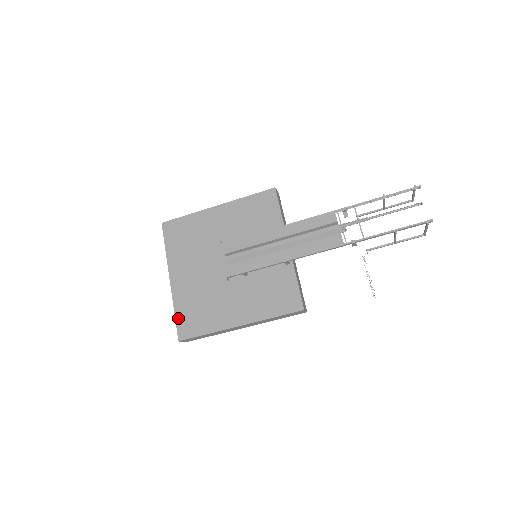
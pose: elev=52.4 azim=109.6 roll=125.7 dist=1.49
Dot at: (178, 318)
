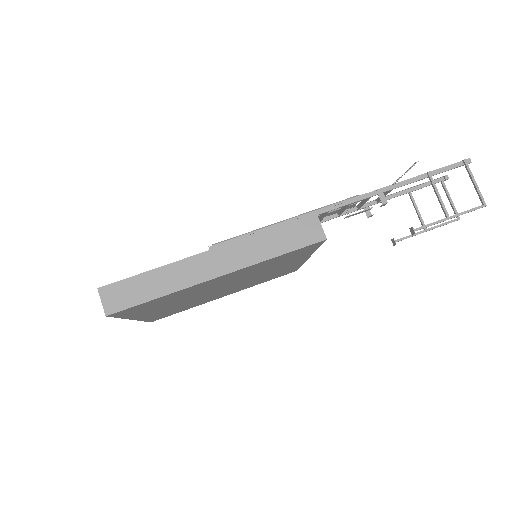
Dot at: occluded
